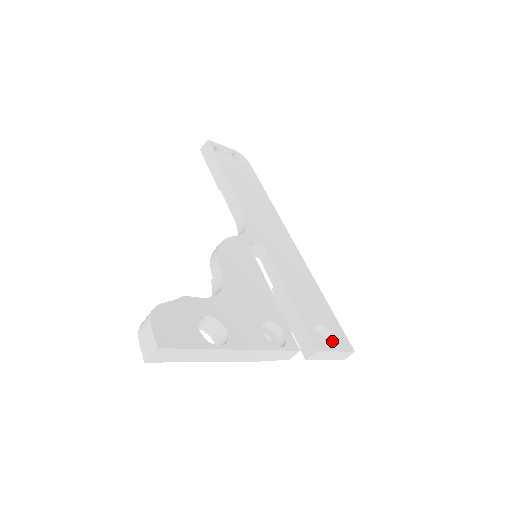
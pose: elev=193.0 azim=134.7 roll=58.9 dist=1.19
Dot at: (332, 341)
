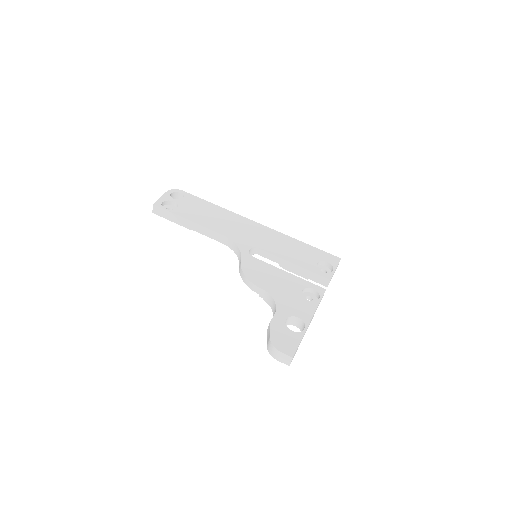
Dot at: (328, 265)
